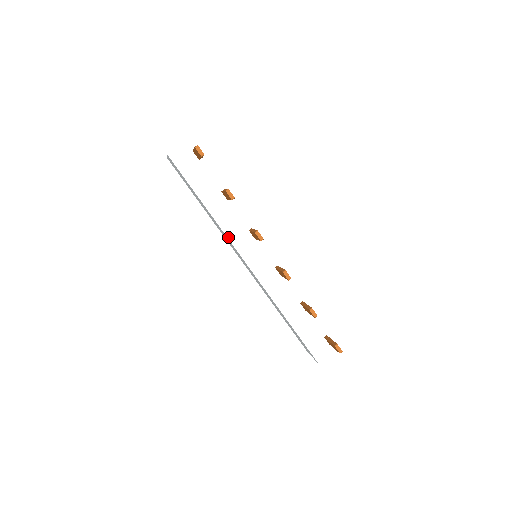
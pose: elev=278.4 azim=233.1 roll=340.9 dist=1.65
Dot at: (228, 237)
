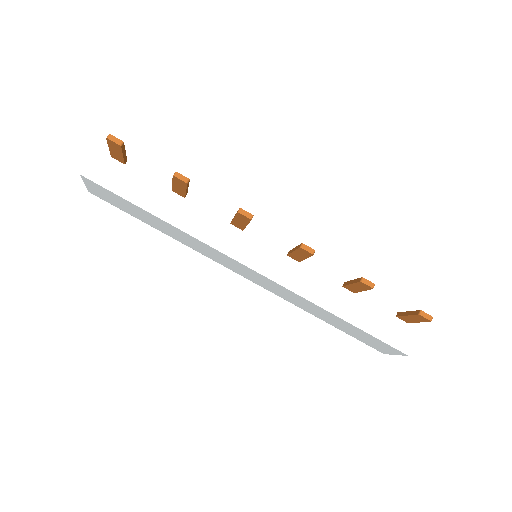
Dot at: (208, 244)
